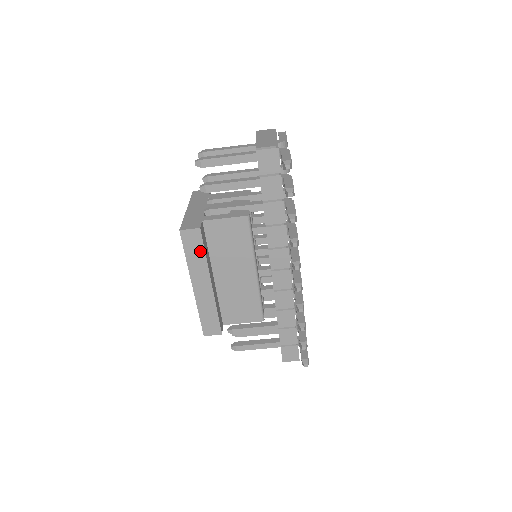
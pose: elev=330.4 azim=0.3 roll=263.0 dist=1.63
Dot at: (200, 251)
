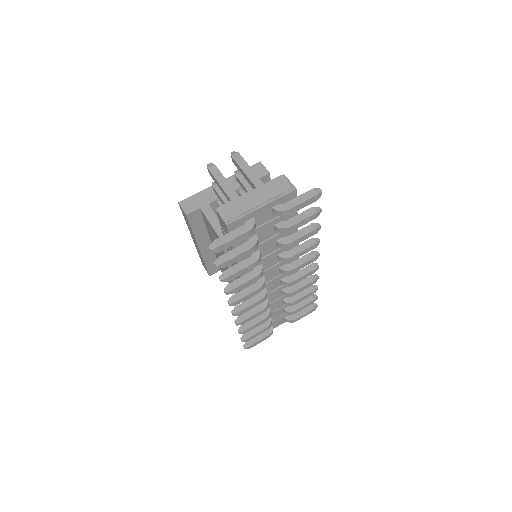
Dot at: occluded
